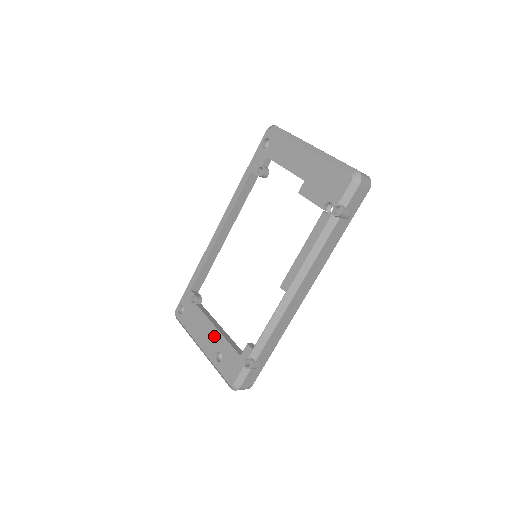
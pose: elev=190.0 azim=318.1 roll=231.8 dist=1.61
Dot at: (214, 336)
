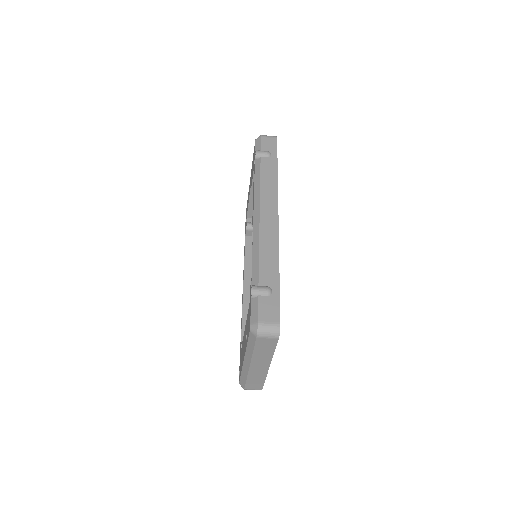
Dot at: (245, 332)
